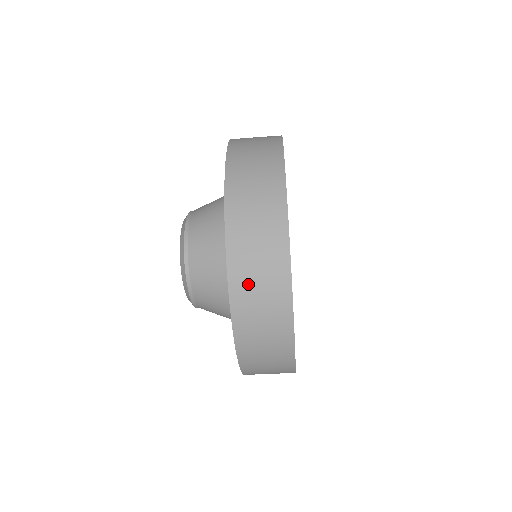
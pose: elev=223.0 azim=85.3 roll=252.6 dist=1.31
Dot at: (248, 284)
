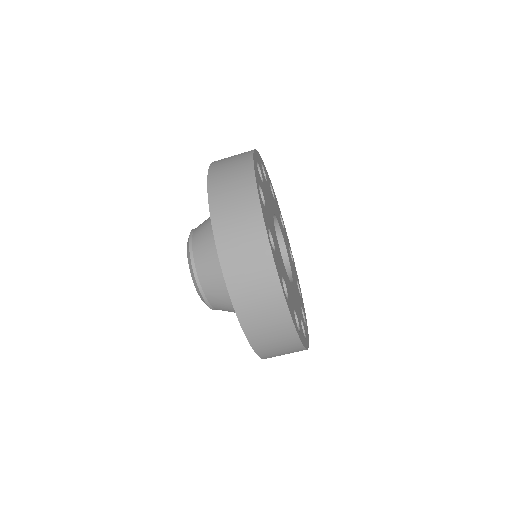
Dot at: (222, 167)
